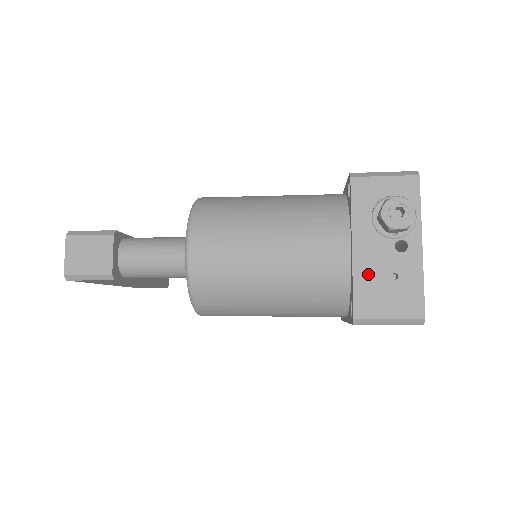
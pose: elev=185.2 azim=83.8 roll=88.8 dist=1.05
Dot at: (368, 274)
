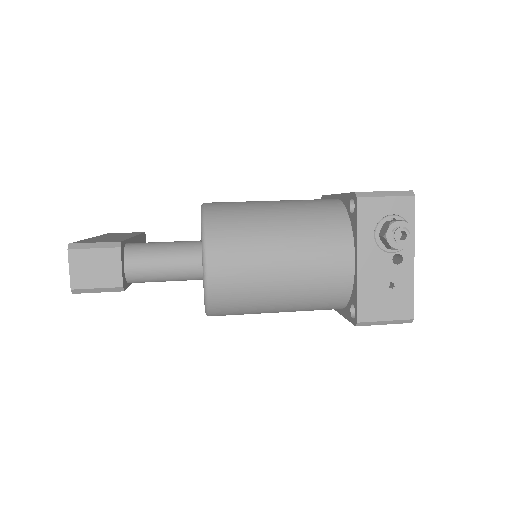
Dot at: (370, 284)
